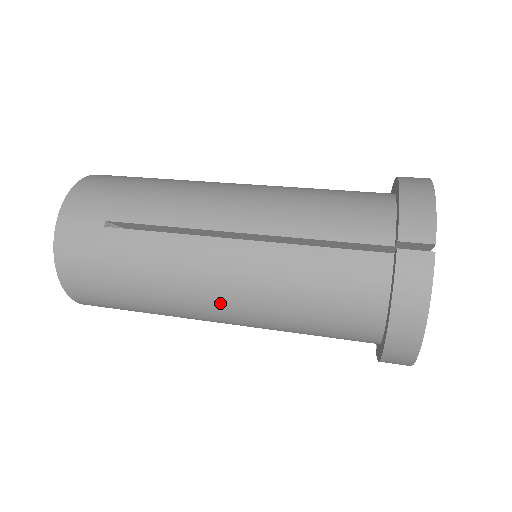
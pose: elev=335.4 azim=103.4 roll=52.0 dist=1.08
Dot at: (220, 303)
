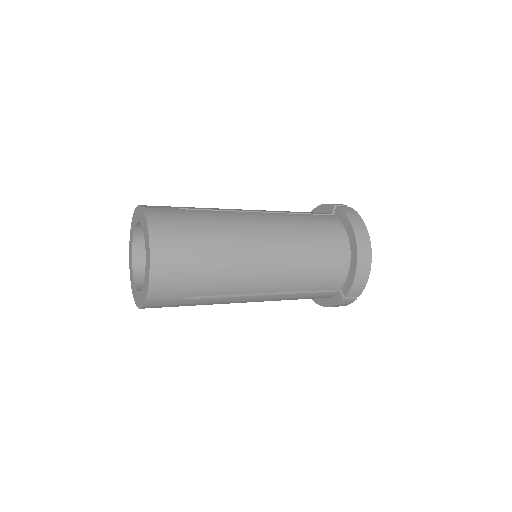
Dot at: (266, 242)
